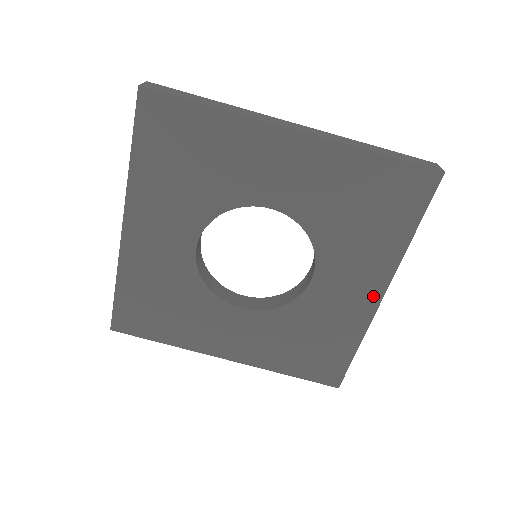
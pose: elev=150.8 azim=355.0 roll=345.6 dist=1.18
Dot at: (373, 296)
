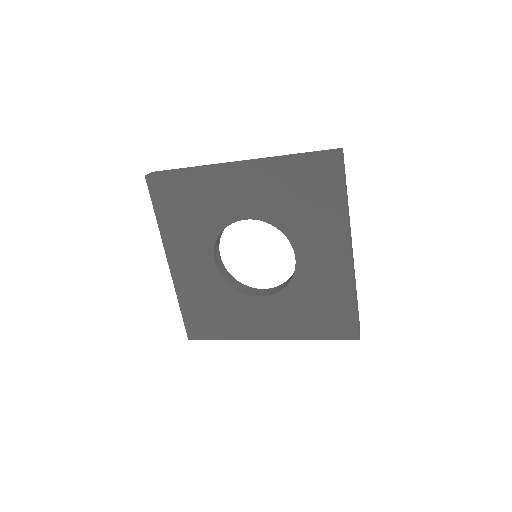
Dot at: (344, 257)
